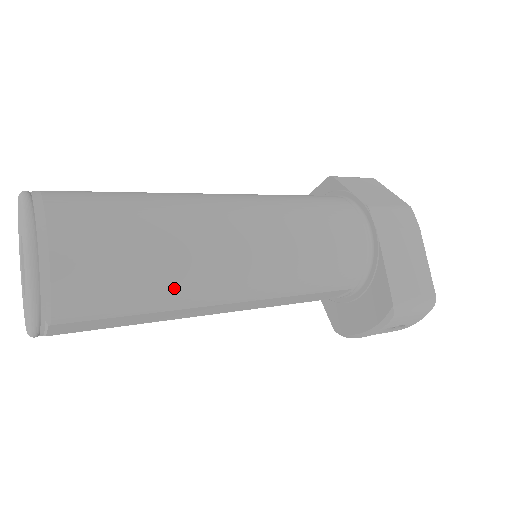
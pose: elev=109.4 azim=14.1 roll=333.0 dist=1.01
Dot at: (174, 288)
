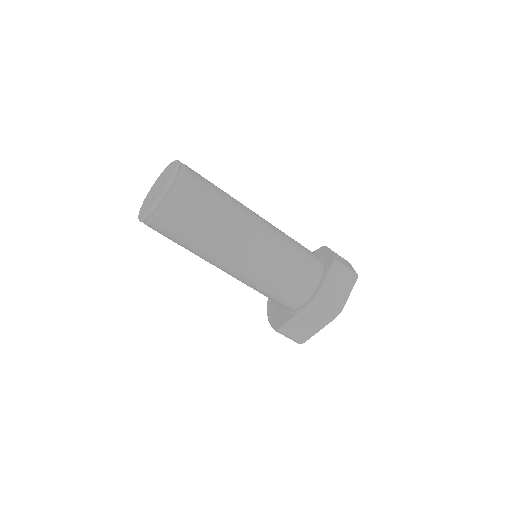
Dot at: (196, 253)
